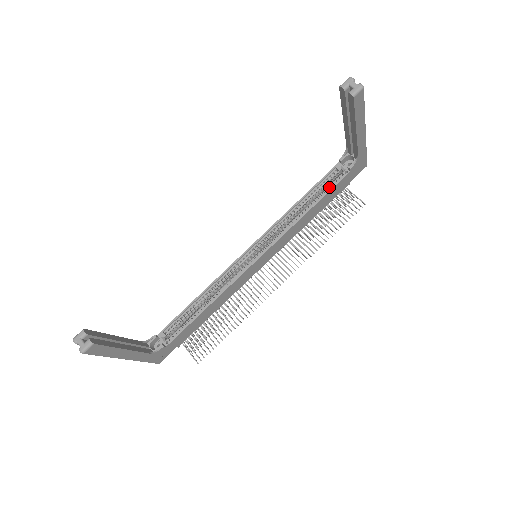
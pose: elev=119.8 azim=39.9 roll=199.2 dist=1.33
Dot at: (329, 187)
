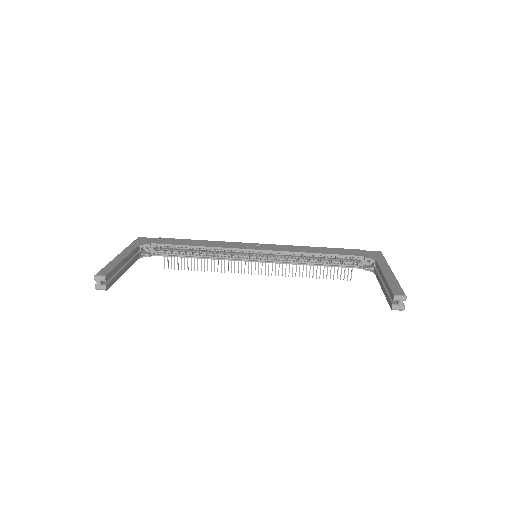
Dot at: (341, 263)
